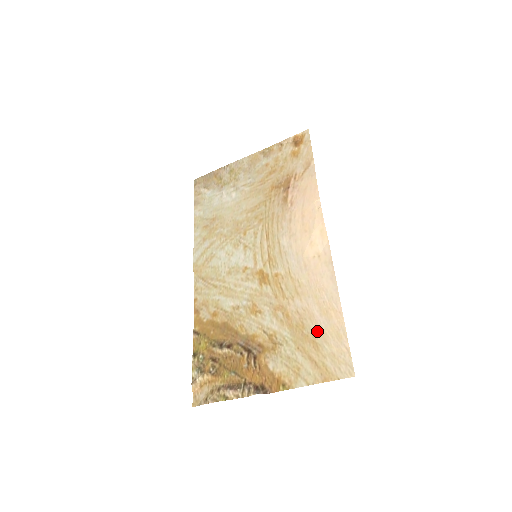
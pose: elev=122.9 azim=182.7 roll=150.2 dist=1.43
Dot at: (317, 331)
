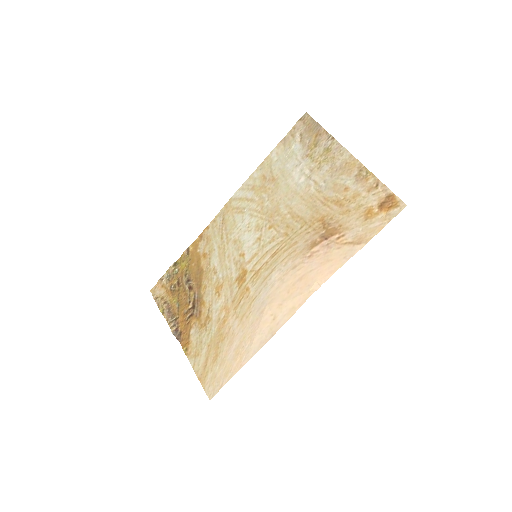
Dot at: (224, 354)
